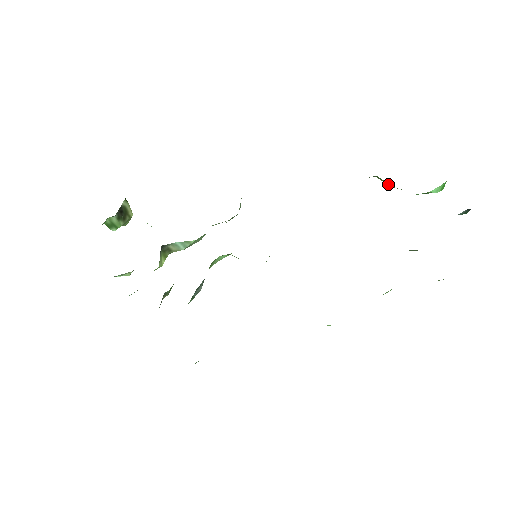
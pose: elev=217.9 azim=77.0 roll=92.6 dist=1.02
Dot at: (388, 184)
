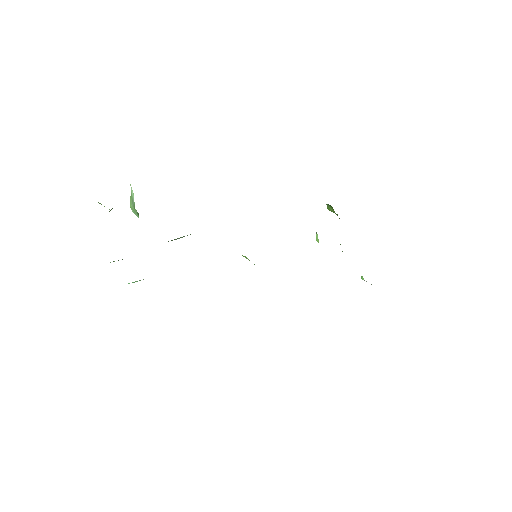
Dot at: (331, 210)
